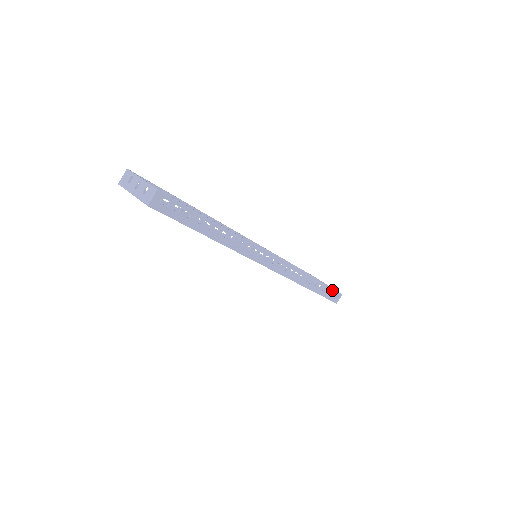
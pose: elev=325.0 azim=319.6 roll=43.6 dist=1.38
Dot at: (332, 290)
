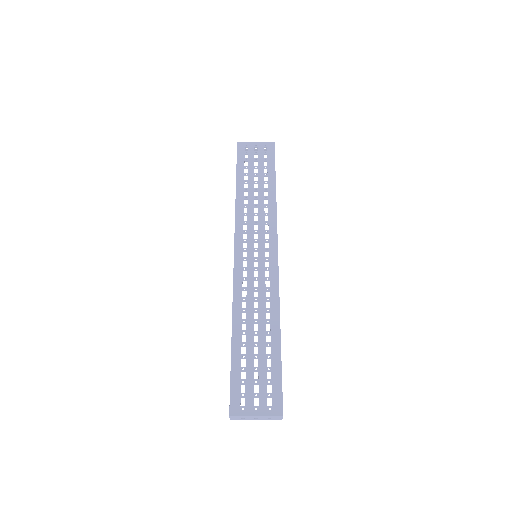
Dot at: occluded
